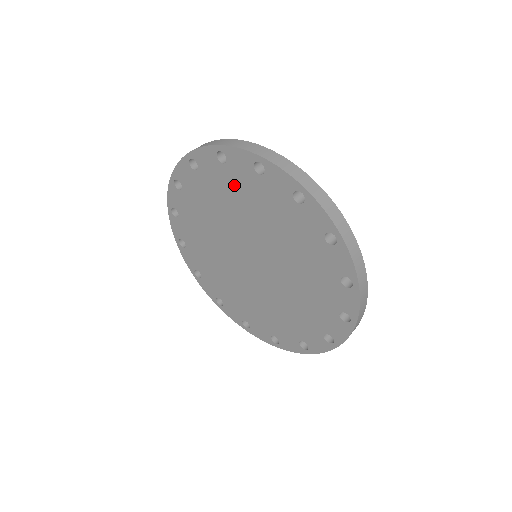
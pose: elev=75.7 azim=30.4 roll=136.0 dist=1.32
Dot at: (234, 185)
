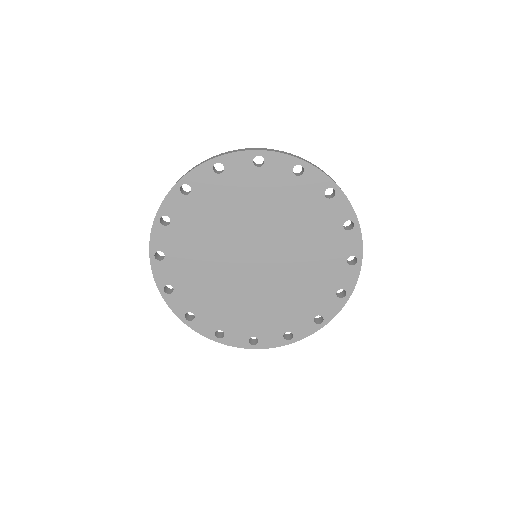
Dot at: (189, 225)
